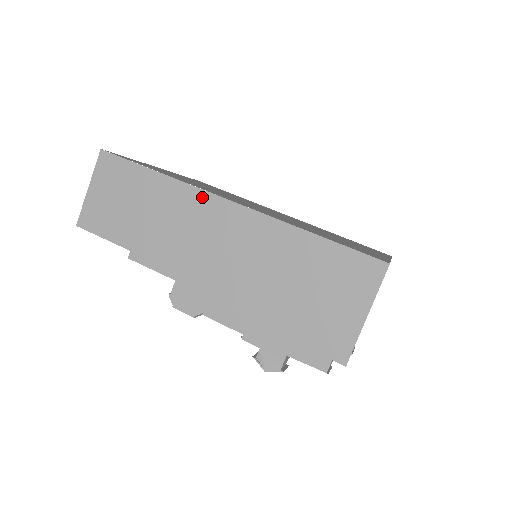
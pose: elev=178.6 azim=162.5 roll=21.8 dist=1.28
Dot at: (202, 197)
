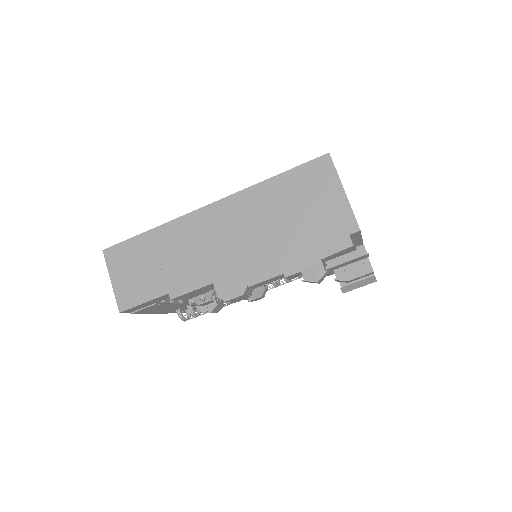
Dot at: (190, 218)
